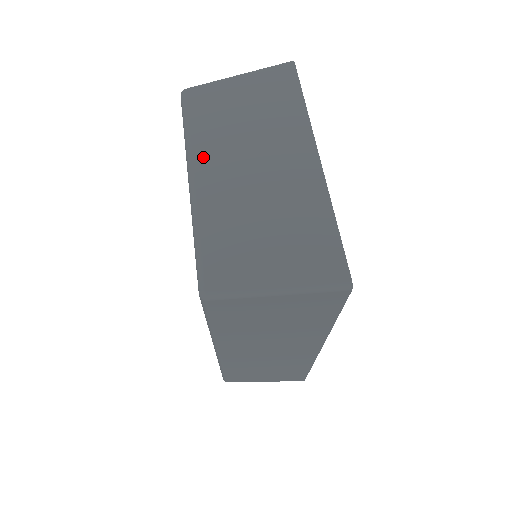
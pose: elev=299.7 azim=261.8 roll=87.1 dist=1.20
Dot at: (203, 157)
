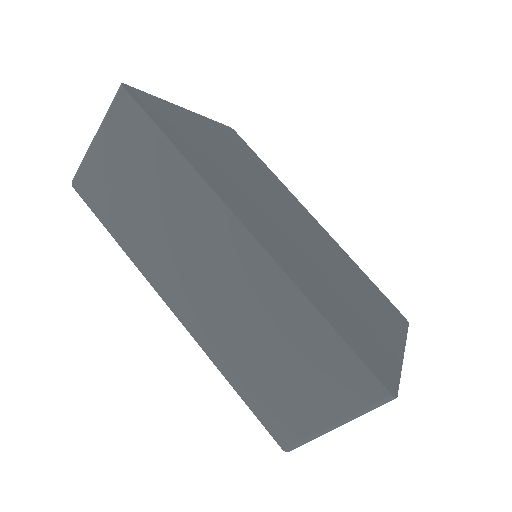
Dot at: occluded
